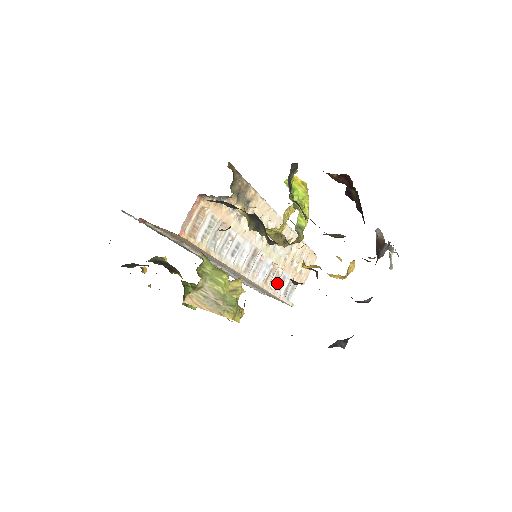
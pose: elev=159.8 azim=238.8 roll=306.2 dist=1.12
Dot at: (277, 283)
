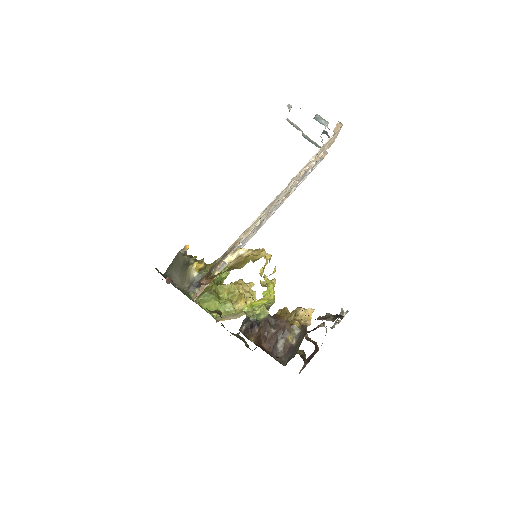
Dot at: (297, 184)
